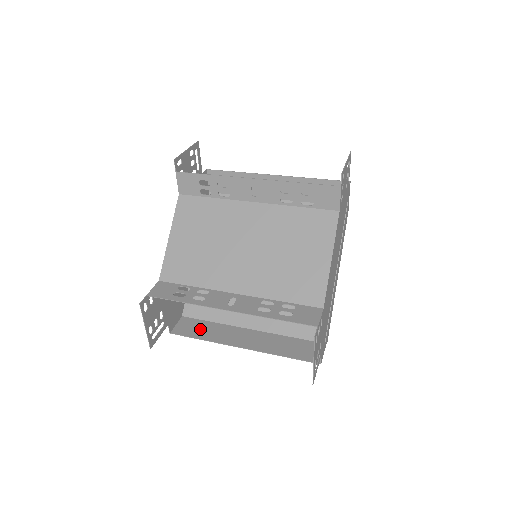
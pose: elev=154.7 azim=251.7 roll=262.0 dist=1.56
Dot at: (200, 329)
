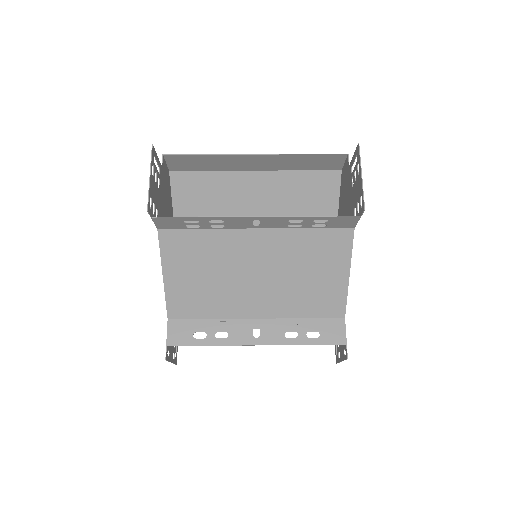
Dot at: occluded
